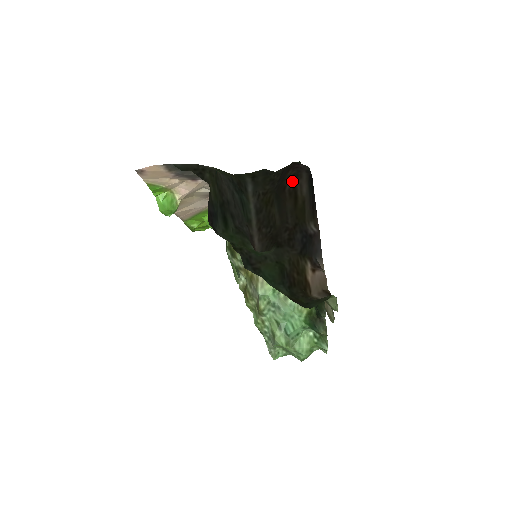
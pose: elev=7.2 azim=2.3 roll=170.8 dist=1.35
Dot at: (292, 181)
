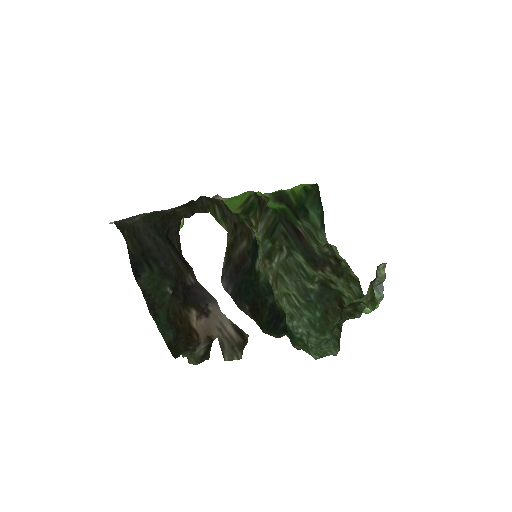
Dot at: occluded
